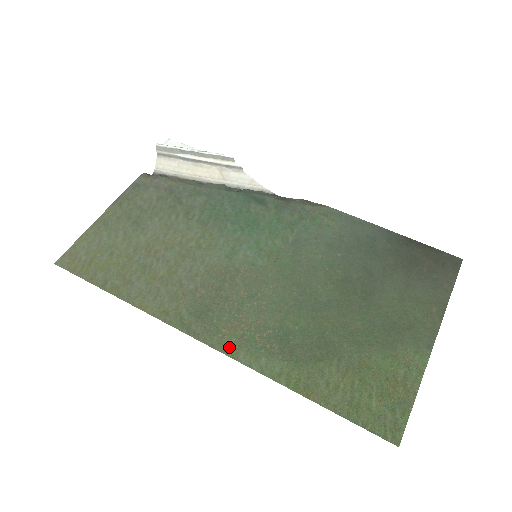
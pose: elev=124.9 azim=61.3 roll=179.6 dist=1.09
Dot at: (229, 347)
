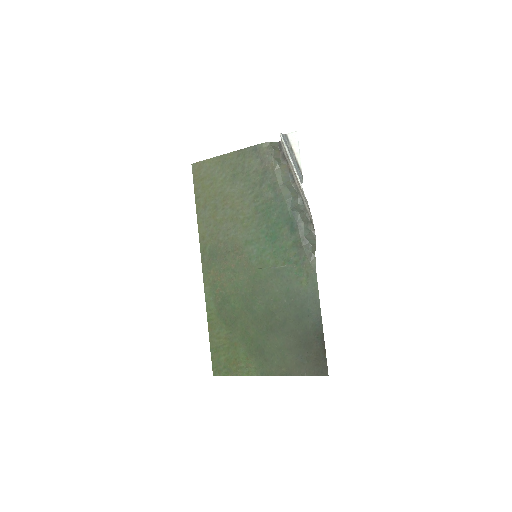
Dot at: (207, 279)
